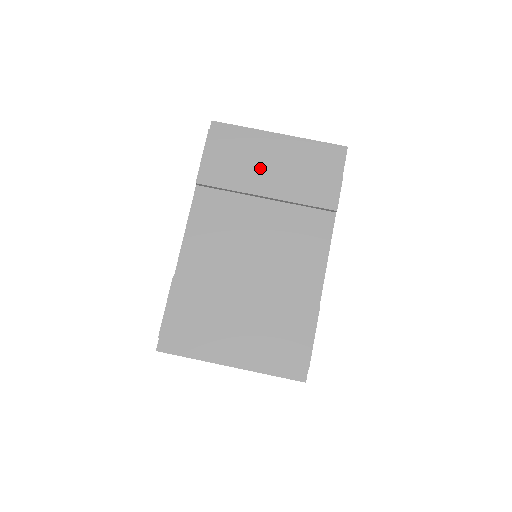
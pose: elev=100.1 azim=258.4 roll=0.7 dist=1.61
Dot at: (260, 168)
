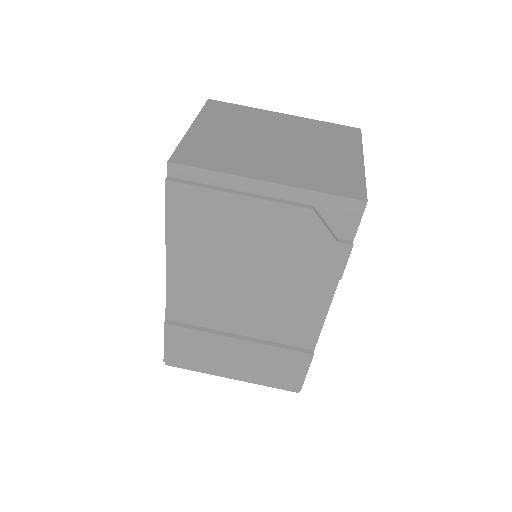
Dot at: (242, 231)
